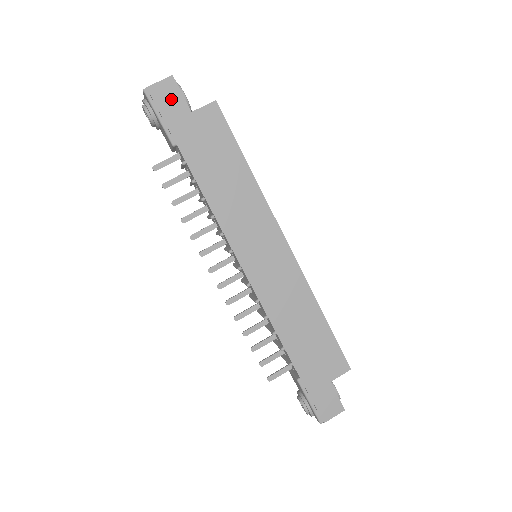
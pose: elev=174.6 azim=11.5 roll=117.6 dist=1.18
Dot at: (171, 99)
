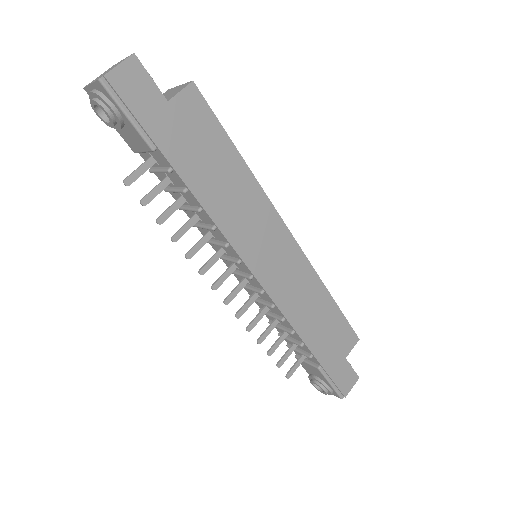
Dot at: (139, 88)
